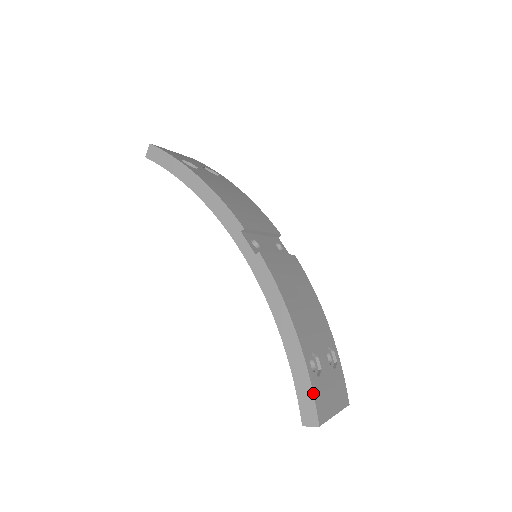
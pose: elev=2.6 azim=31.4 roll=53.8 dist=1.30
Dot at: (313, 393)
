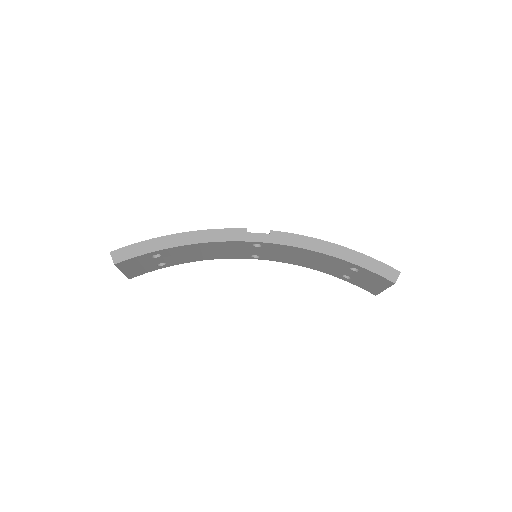
Dot at: (379, 261)
